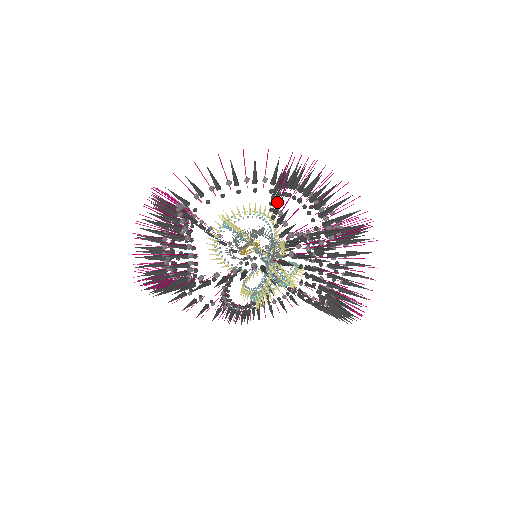
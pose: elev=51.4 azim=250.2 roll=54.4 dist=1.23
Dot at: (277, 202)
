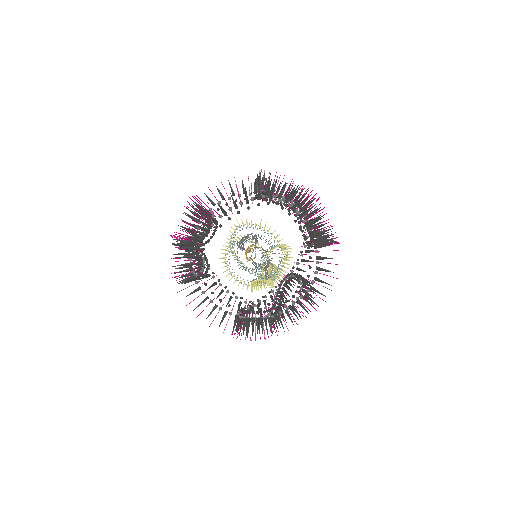
Dot at: occluded
